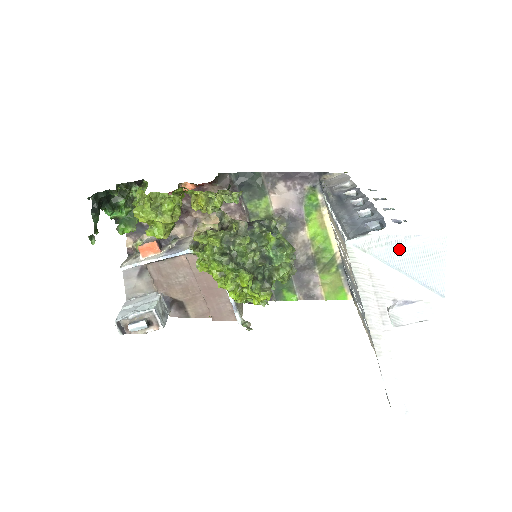
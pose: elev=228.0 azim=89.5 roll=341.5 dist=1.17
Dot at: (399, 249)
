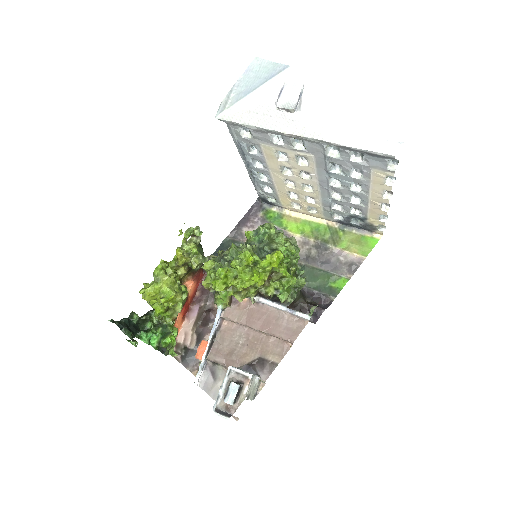
Dot at: (242, 87)
